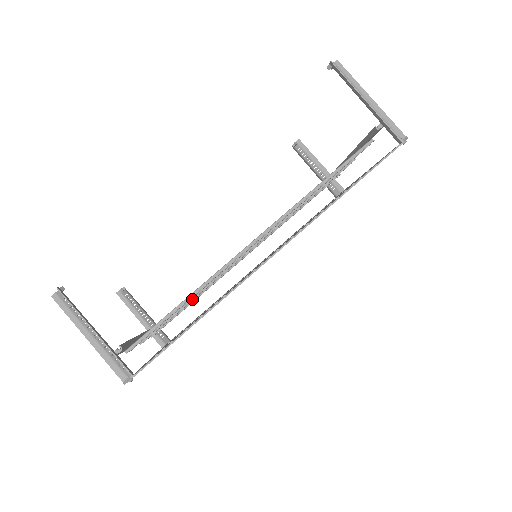
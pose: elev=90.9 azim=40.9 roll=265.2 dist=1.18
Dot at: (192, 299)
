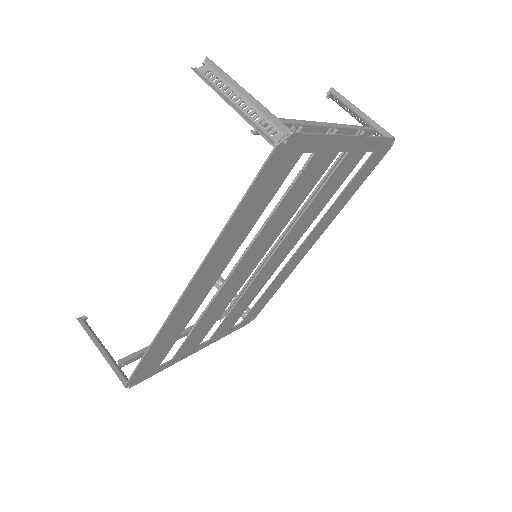
Dot at: occluded
